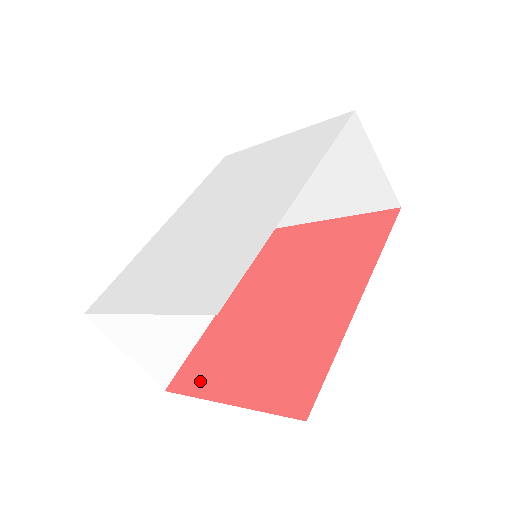
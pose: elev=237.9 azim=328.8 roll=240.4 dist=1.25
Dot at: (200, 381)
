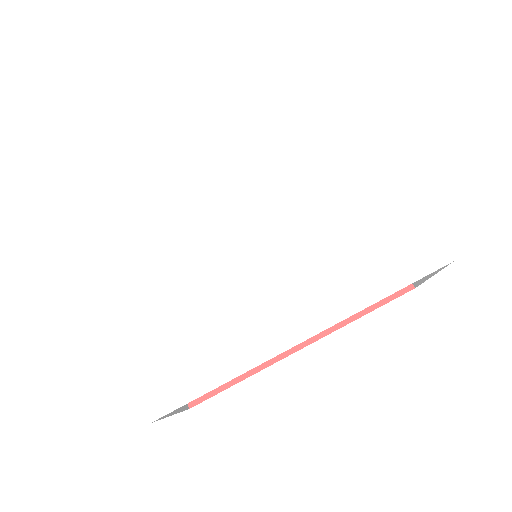
Dot at: occluded
